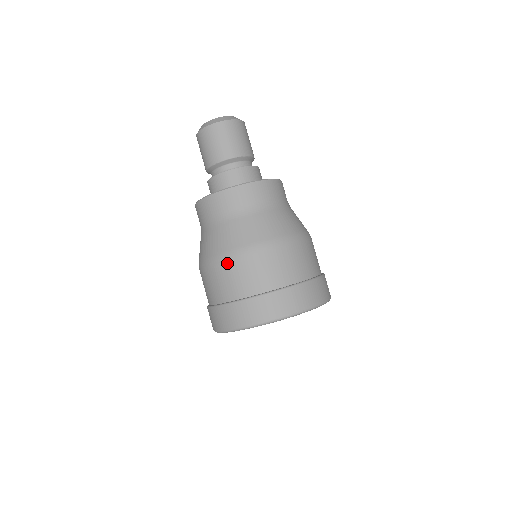
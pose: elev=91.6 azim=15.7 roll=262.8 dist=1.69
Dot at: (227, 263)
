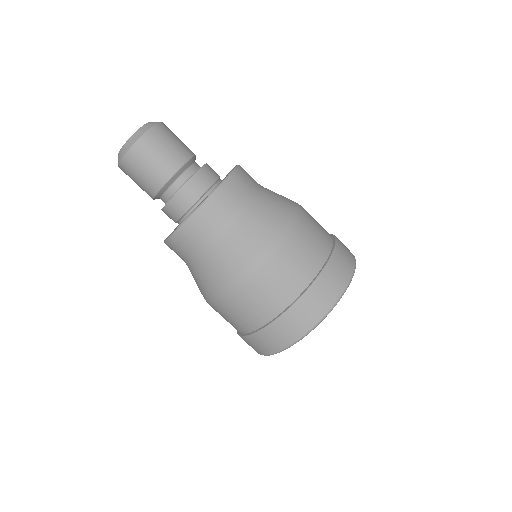
Dot at: (270, 263)
